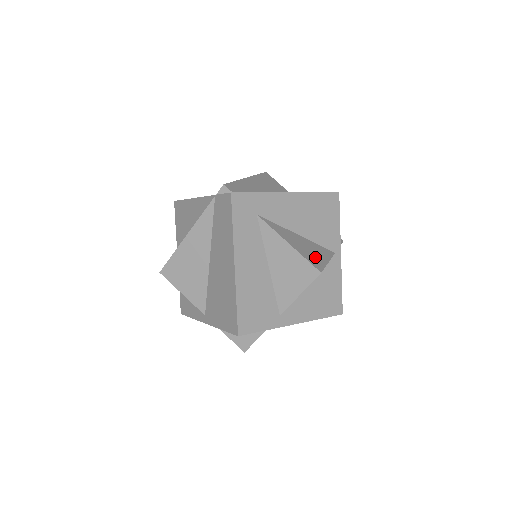
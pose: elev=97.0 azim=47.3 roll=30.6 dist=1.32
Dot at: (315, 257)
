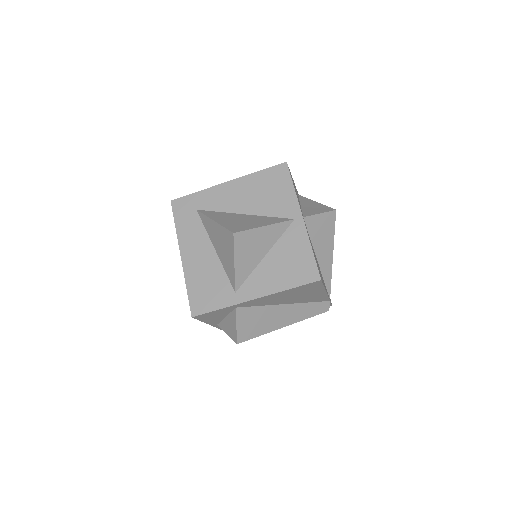
Dot at: (244, 225)
